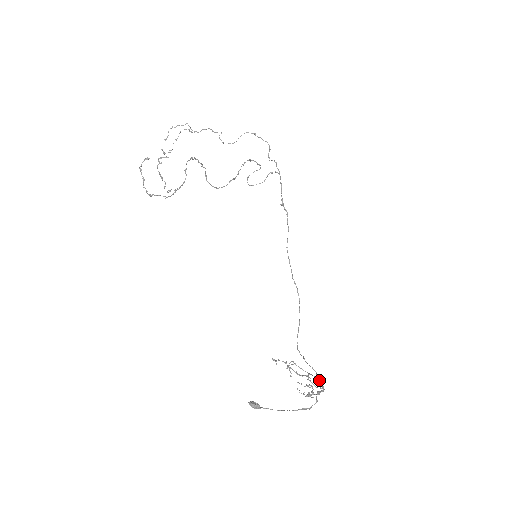
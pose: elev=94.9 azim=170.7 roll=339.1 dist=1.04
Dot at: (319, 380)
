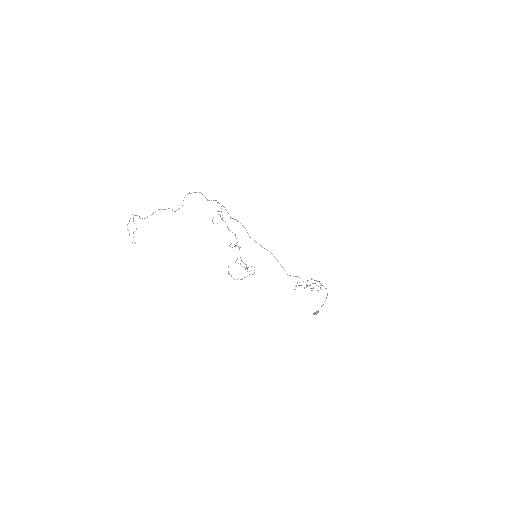
Dot at: occluded
